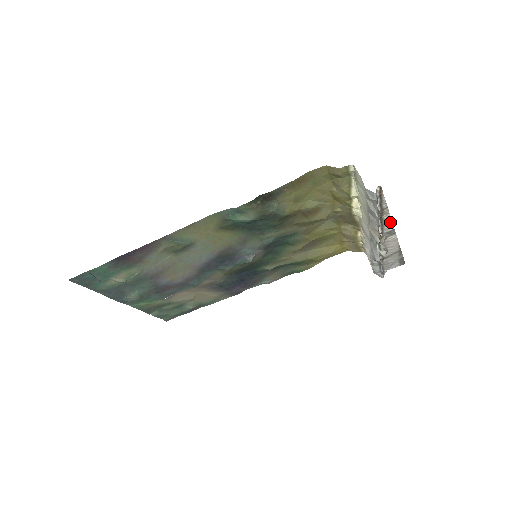
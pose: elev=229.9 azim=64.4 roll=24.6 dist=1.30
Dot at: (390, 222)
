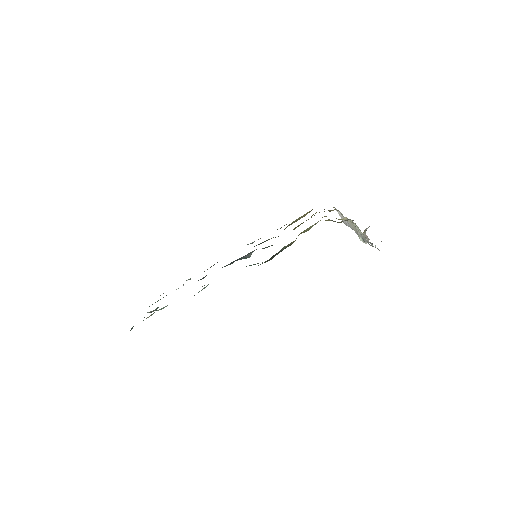
Dot at: occluded
